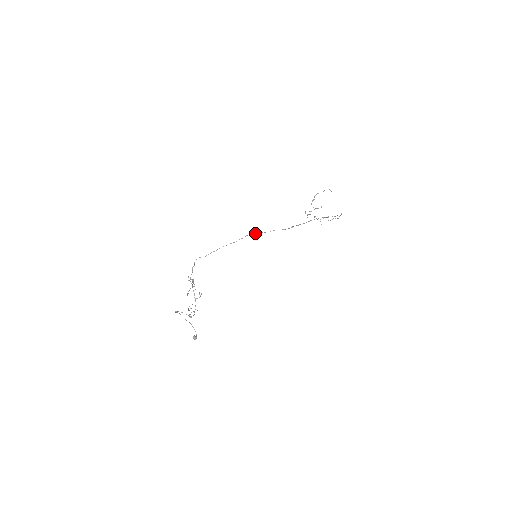
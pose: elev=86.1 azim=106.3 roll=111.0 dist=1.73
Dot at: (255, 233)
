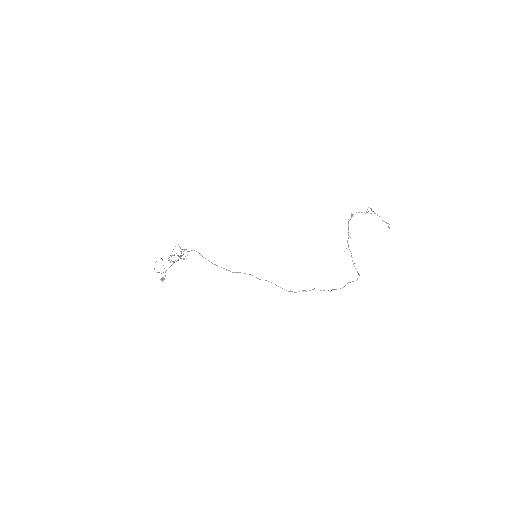
Dot at: occluded
